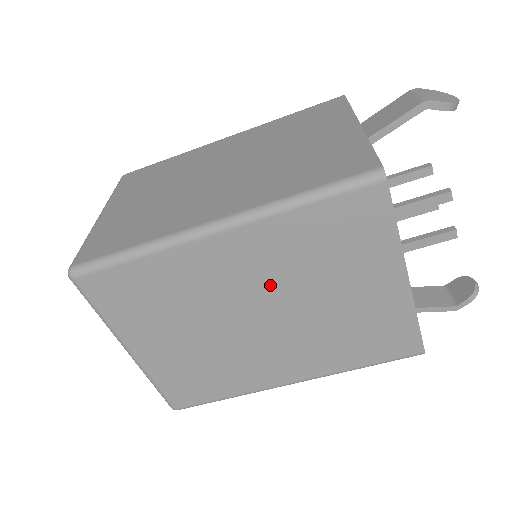
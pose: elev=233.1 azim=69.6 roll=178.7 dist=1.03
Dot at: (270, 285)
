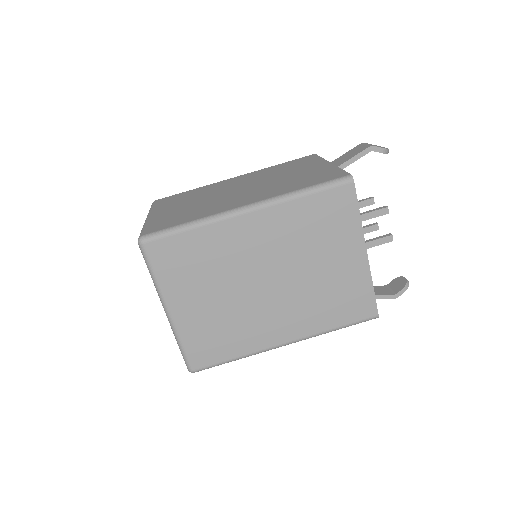
Dot at: (278, 254)
